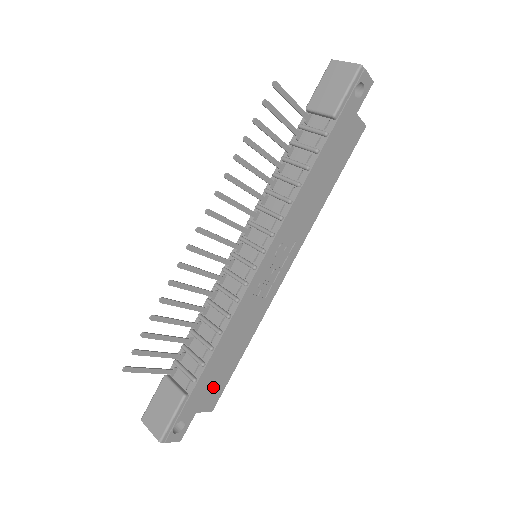
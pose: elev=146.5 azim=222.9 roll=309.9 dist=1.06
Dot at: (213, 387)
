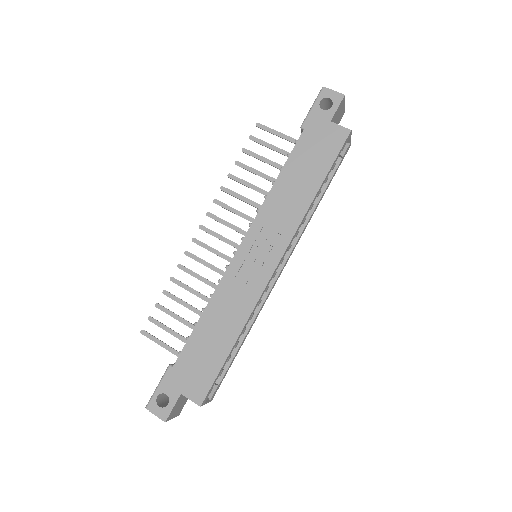
Dot at: (199, 372)
